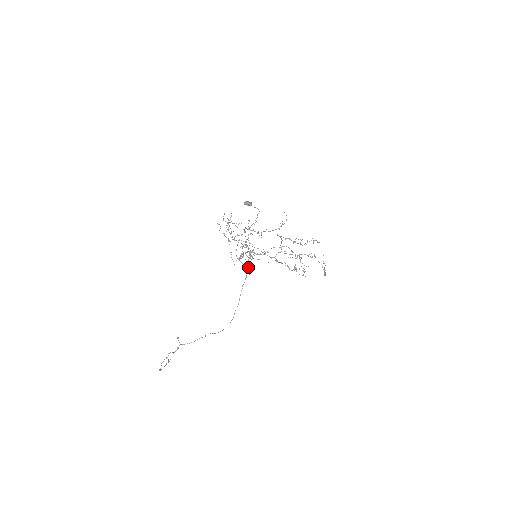
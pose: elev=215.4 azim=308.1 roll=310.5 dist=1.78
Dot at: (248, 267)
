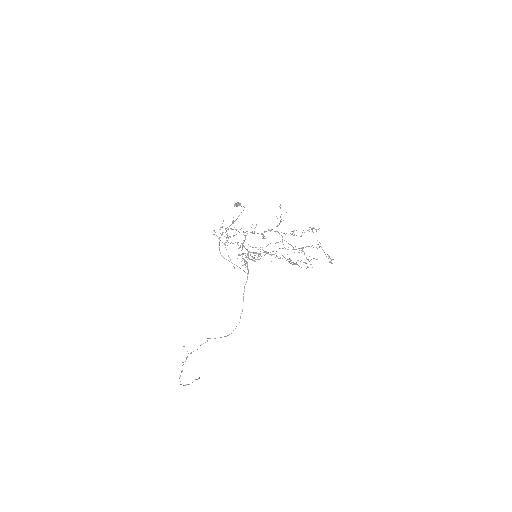
Dot at: (247, 268)
